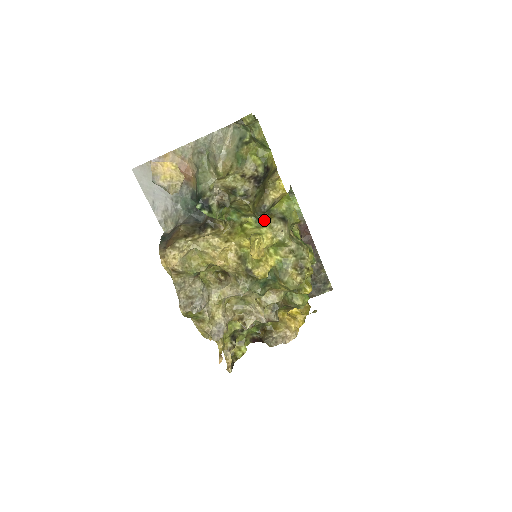
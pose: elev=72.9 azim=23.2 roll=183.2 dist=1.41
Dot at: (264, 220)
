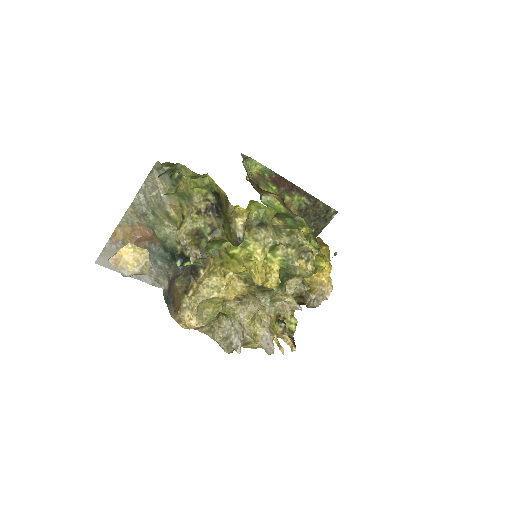
Dot at: occluded
